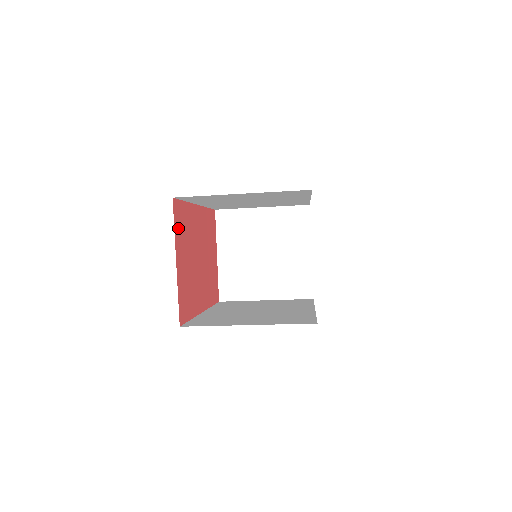
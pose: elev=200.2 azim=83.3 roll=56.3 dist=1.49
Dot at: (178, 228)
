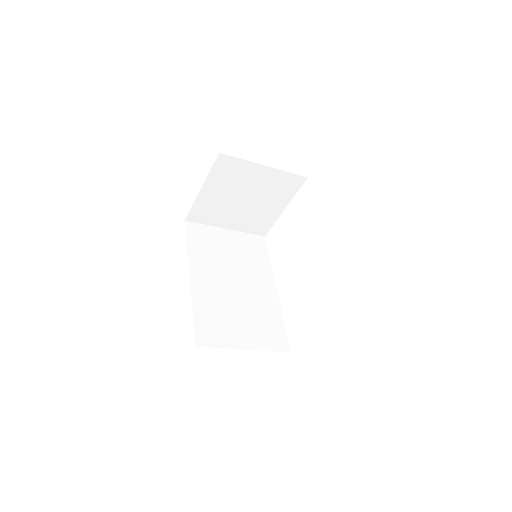
Dot at: occluded
